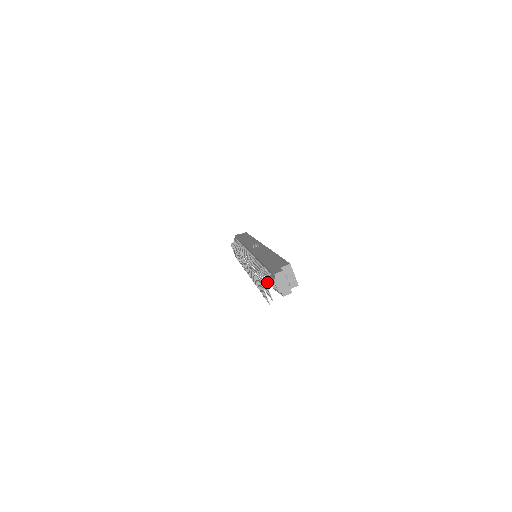
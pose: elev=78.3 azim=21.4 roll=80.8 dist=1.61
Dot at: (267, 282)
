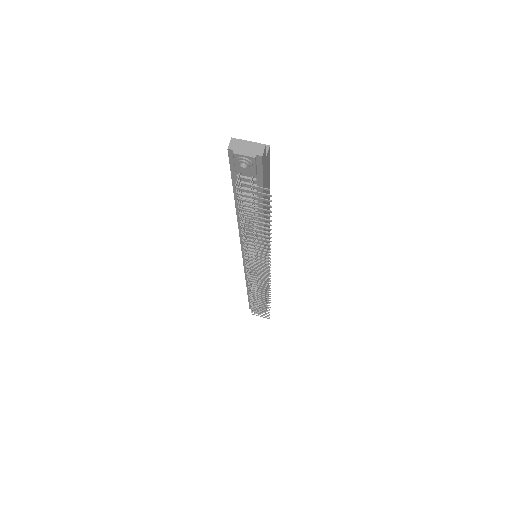
Dot at: occluded
